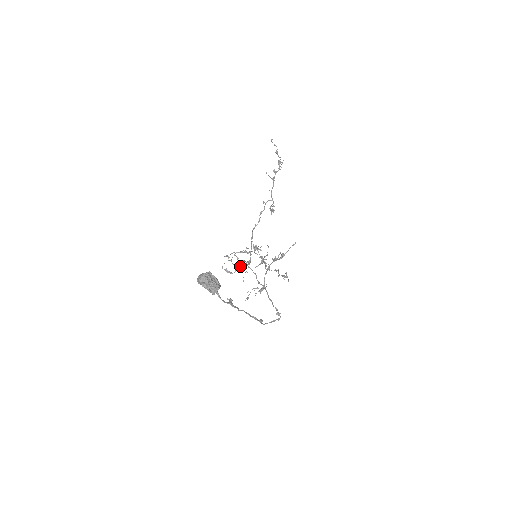
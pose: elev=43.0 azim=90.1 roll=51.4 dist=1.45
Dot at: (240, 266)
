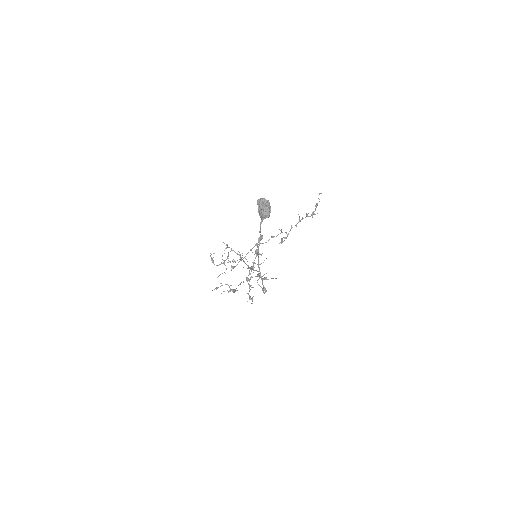
Dot at: (228, 262)
